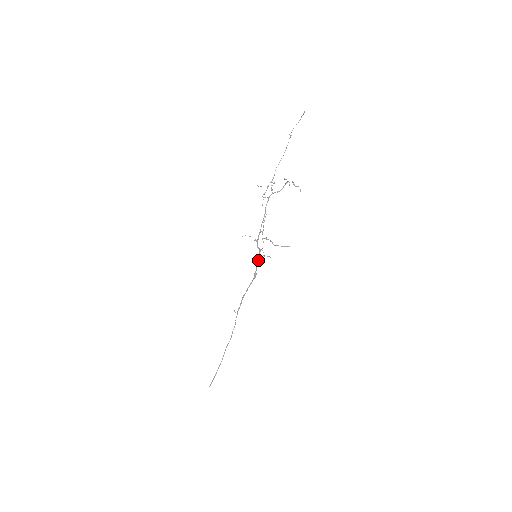
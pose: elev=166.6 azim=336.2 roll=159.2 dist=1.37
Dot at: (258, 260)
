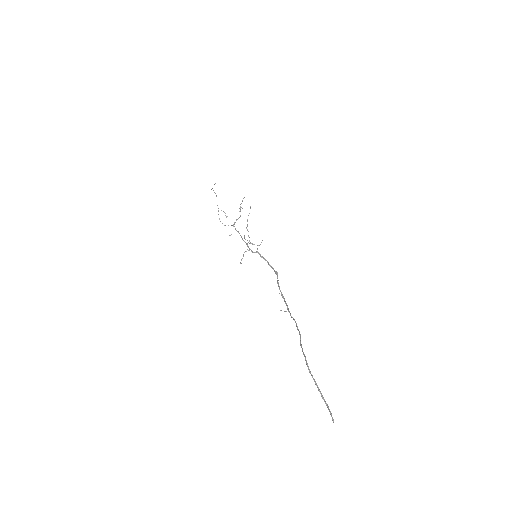
Dot at: occluded
